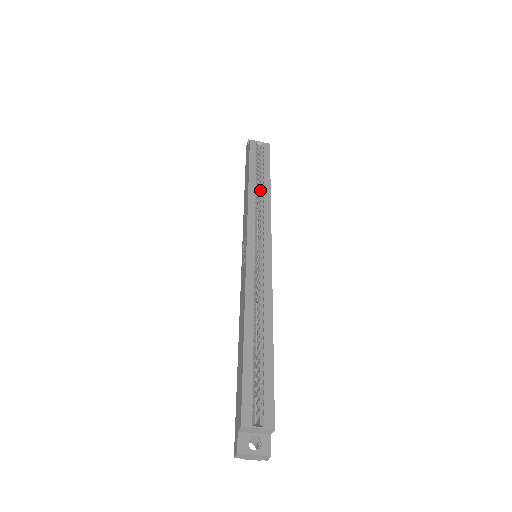
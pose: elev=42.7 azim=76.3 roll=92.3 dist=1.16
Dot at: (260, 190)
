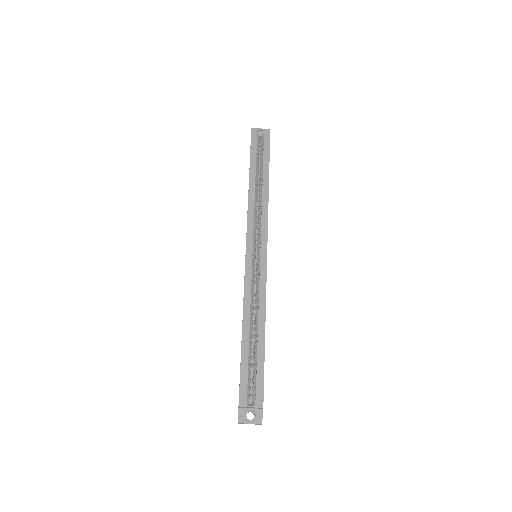
Dot at: (260, 189)
